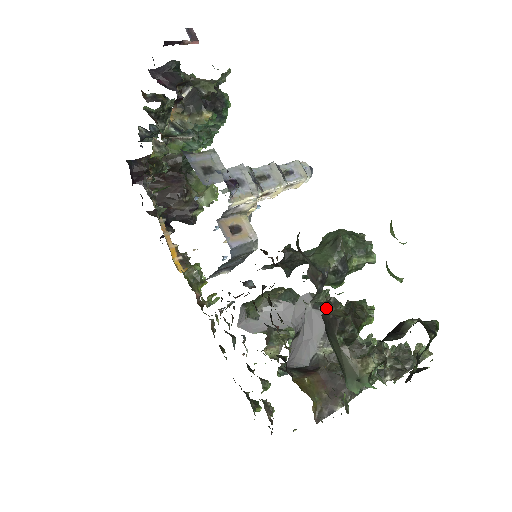
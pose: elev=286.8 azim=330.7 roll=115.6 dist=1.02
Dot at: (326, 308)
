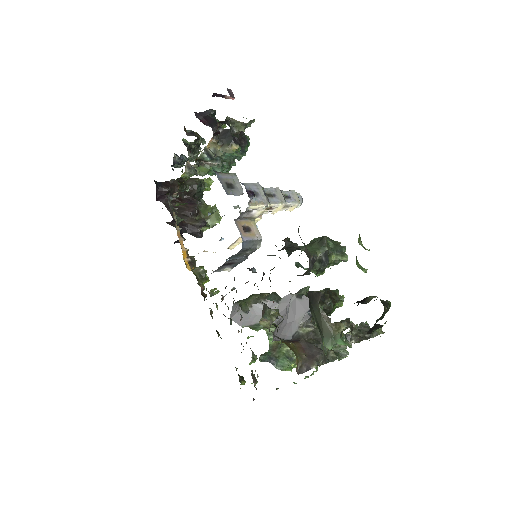
Dot at: (307, 297)
